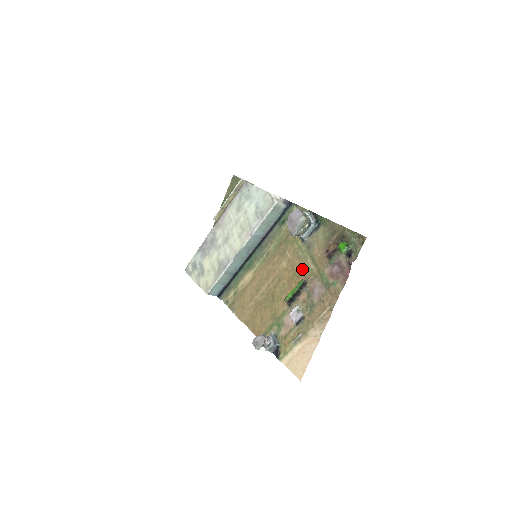
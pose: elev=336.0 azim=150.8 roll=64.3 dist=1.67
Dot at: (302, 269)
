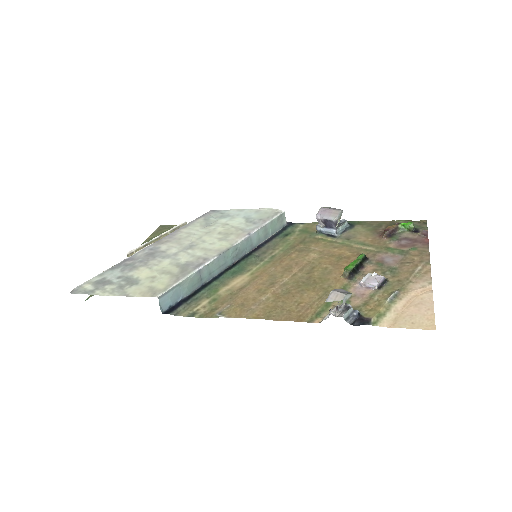
Dot at: (351, 251)
